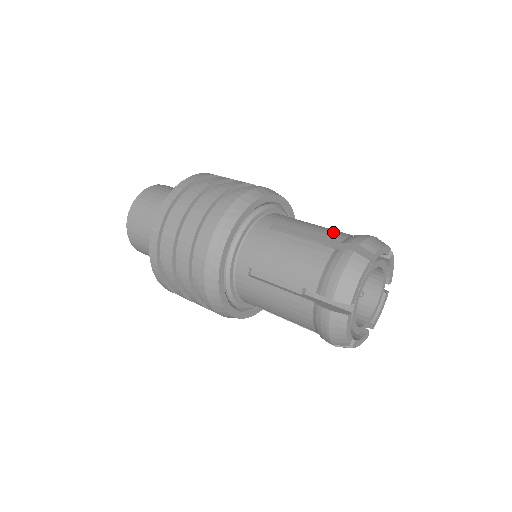
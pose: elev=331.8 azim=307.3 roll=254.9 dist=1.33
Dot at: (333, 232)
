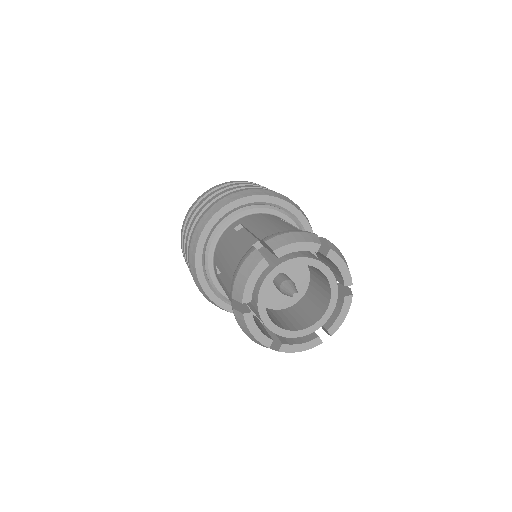
Dot at: (273, 229)
